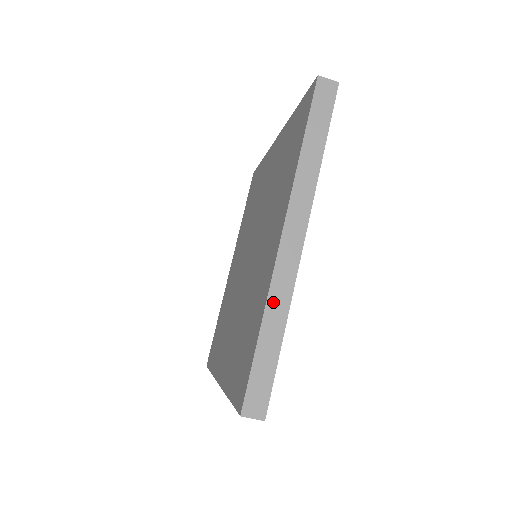
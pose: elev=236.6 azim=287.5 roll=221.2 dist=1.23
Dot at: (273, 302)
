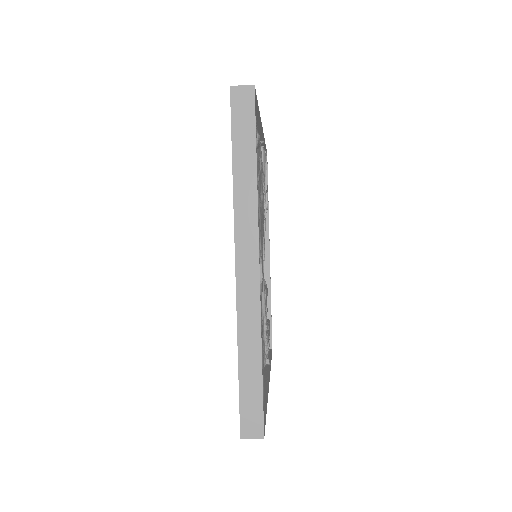
Dot at: (244, 331)
